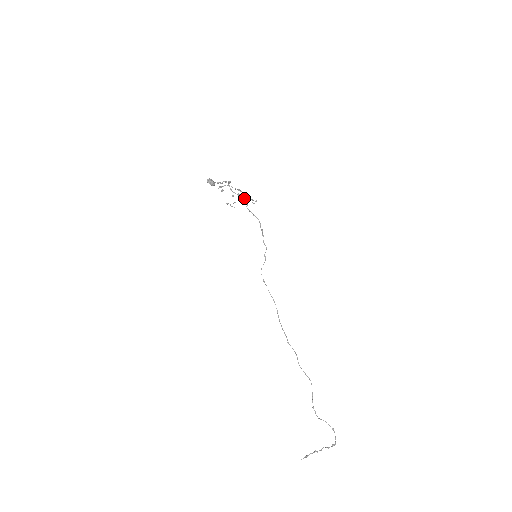
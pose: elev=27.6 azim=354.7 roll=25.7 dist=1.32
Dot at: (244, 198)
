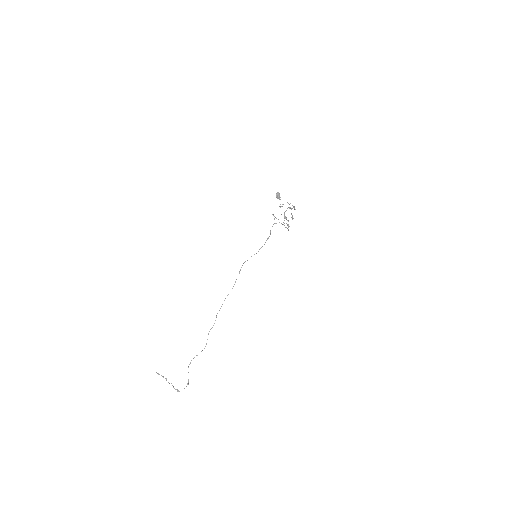
Dot at: occluded
